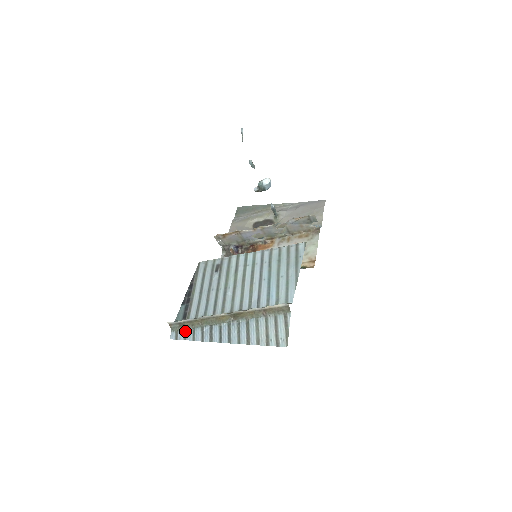
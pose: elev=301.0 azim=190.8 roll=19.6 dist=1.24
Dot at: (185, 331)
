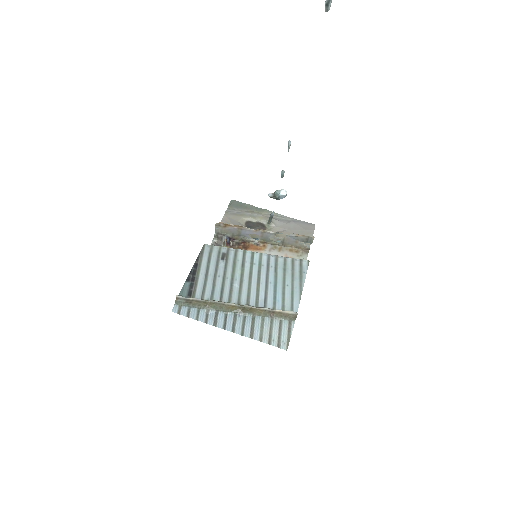
Dot at: (189, 308)
